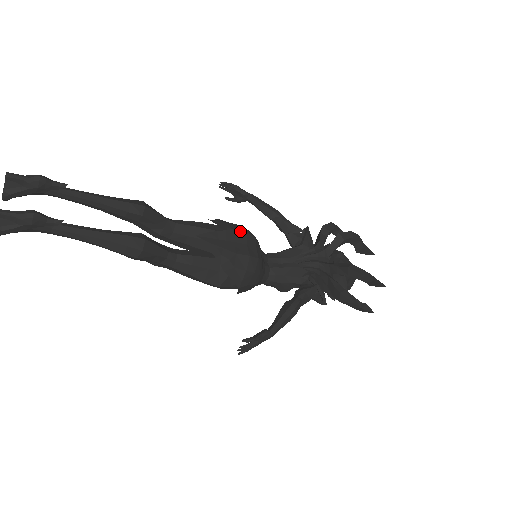
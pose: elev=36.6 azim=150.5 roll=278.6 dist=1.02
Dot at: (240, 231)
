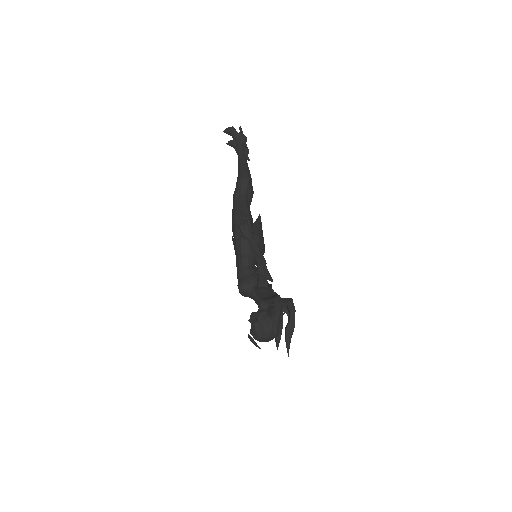
Dot at: occluded
